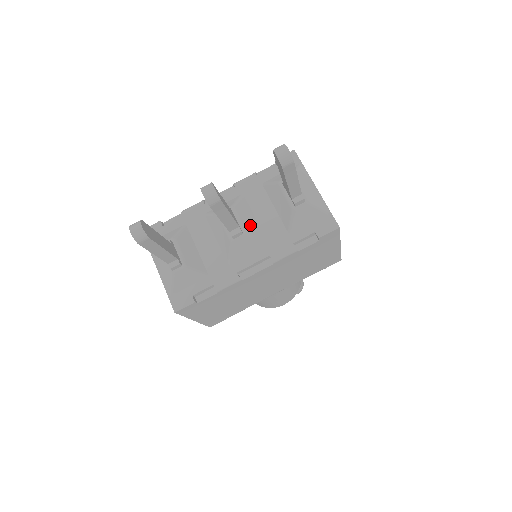
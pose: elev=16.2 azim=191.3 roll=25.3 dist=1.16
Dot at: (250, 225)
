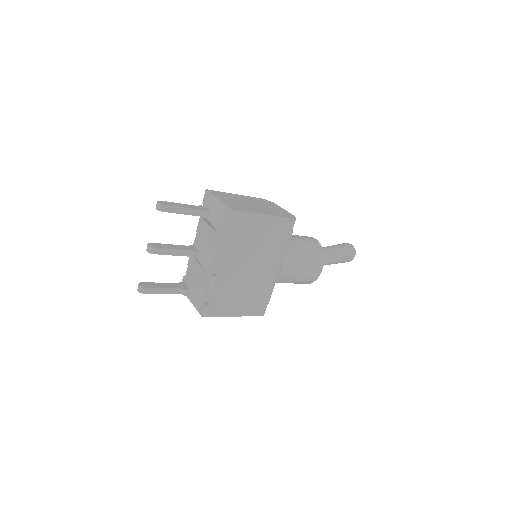
Dot at: (203, 245)
